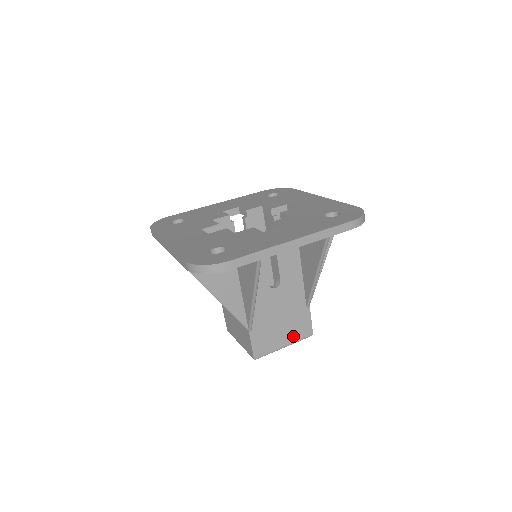
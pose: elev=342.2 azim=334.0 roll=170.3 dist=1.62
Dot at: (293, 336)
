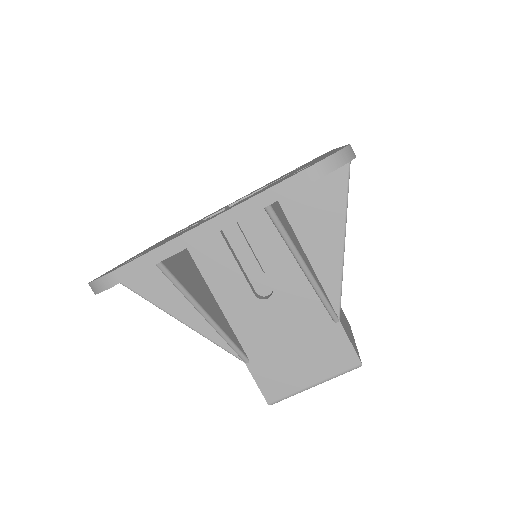
Dot at: (324, 368)
